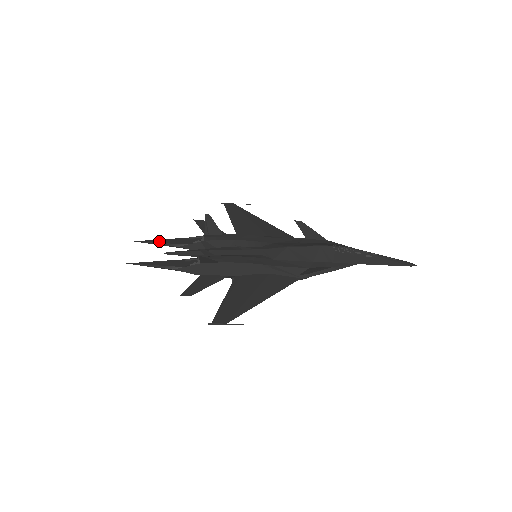
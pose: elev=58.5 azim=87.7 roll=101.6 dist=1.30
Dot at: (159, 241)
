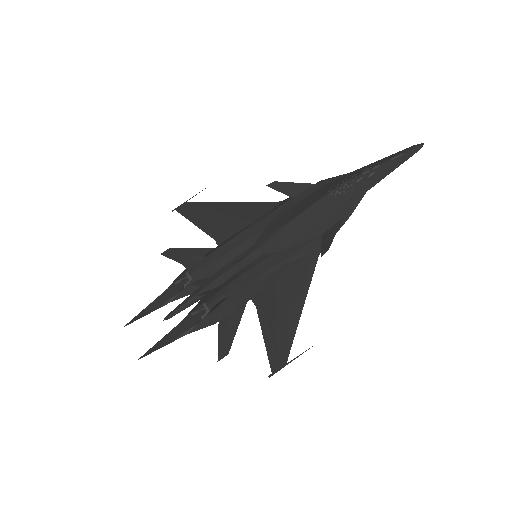
Dot at: (148, 309)
